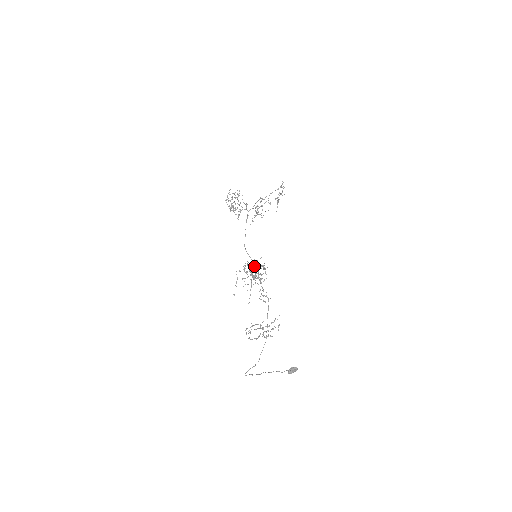
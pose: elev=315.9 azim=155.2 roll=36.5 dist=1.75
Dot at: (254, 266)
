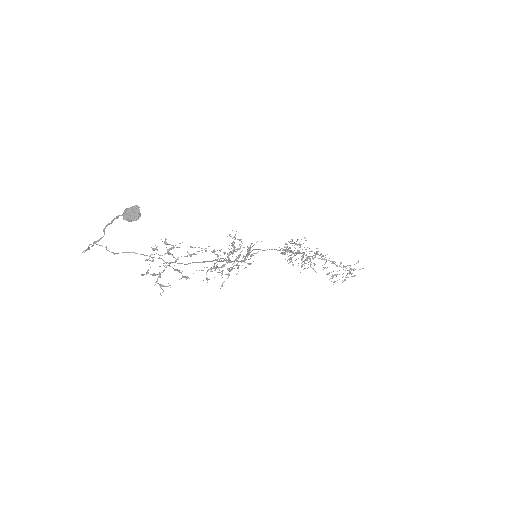
Dot at: (243, 247)
